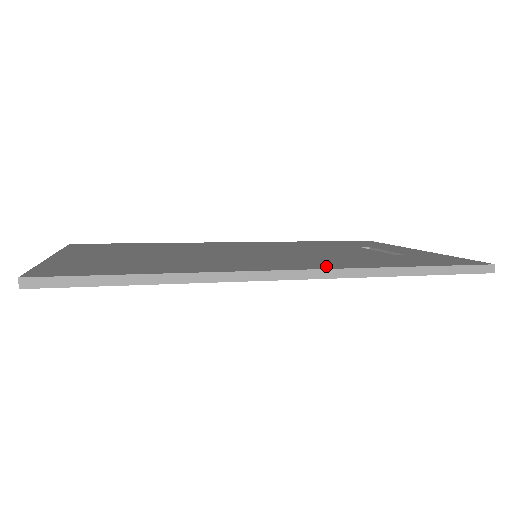
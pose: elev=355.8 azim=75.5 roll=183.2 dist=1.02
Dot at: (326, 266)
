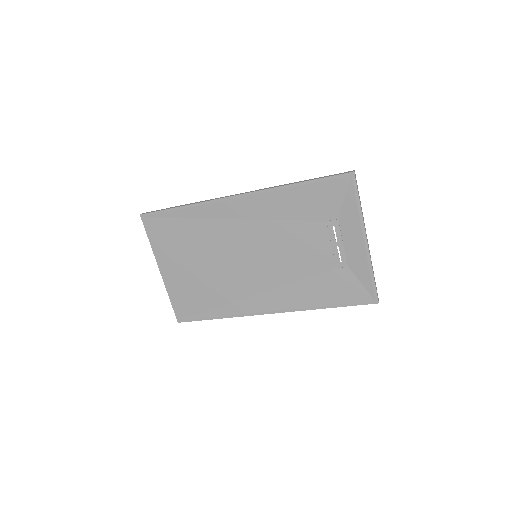
Dot at: (261, 197)
